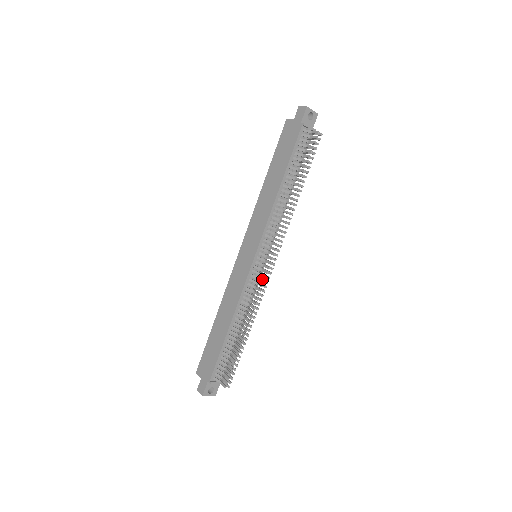
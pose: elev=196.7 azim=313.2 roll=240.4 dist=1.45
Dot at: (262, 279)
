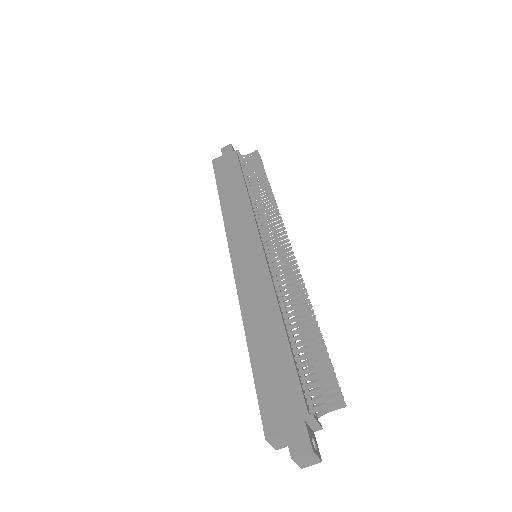
Dot at: (288, 257)
